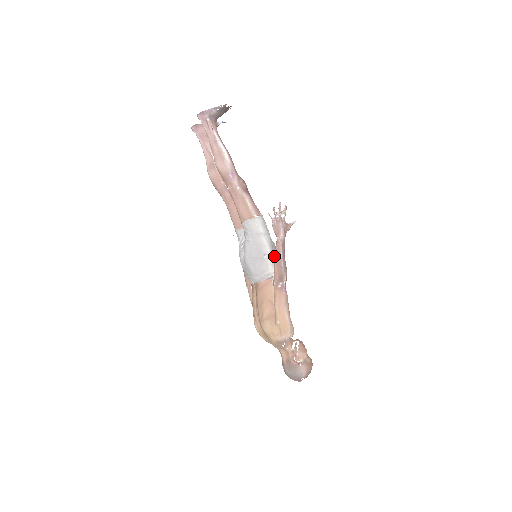
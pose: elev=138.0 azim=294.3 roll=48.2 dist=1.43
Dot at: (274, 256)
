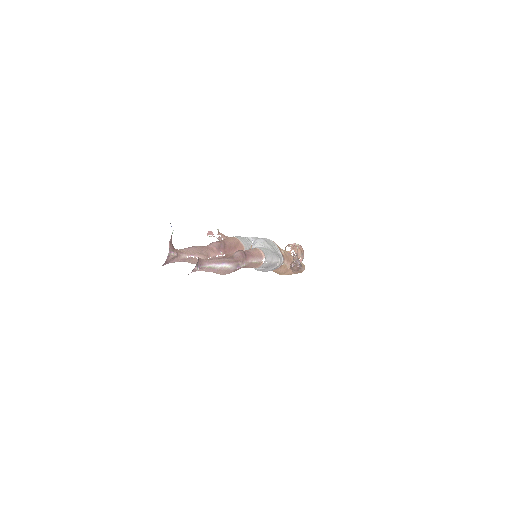
Dot at: (294, 269)
